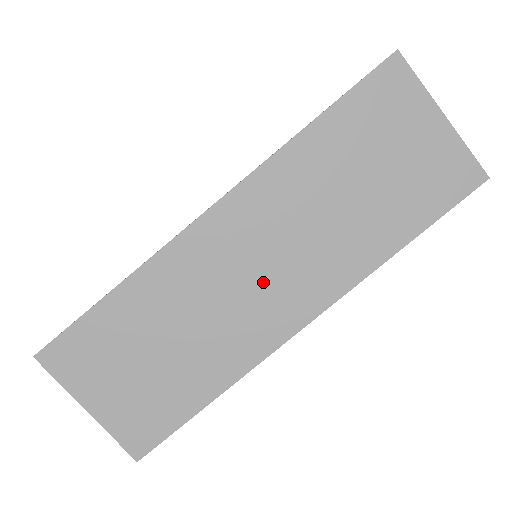
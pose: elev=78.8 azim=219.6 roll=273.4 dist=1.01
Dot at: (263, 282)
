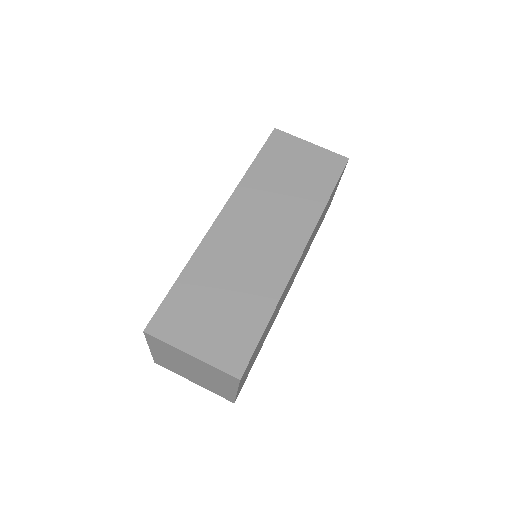
Dot at: (266, 239)
